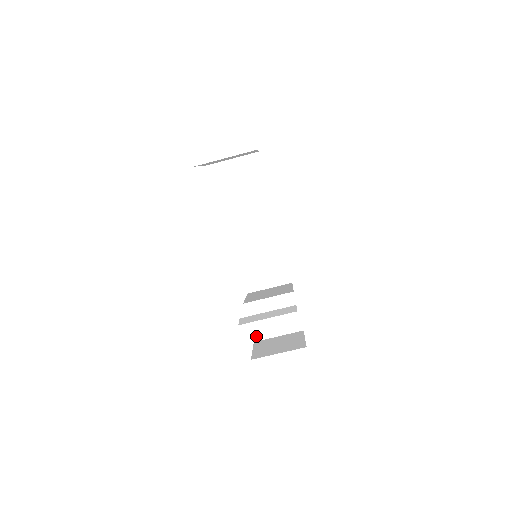
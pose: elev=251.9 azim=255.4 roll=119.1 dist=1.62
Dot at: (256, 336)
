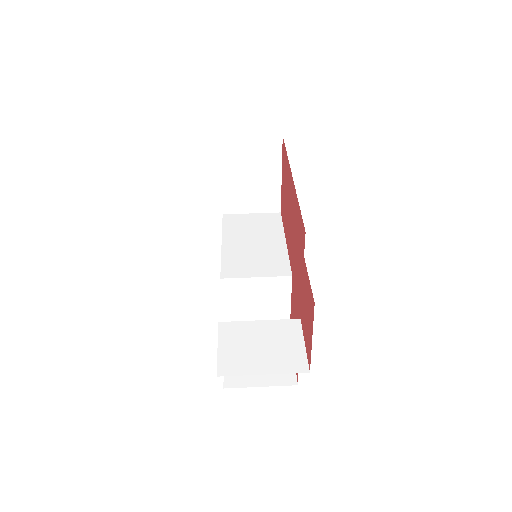
Dot at: (224, 368)
